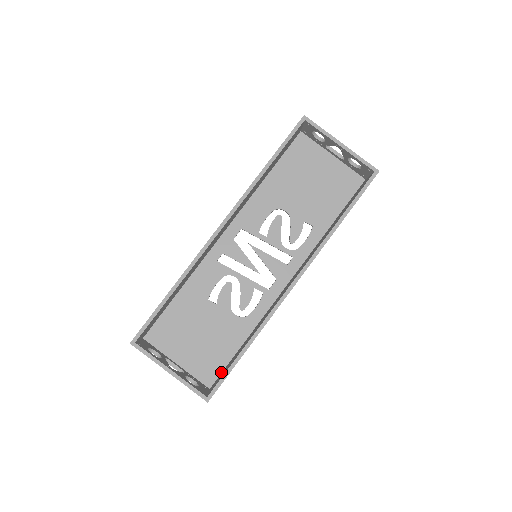
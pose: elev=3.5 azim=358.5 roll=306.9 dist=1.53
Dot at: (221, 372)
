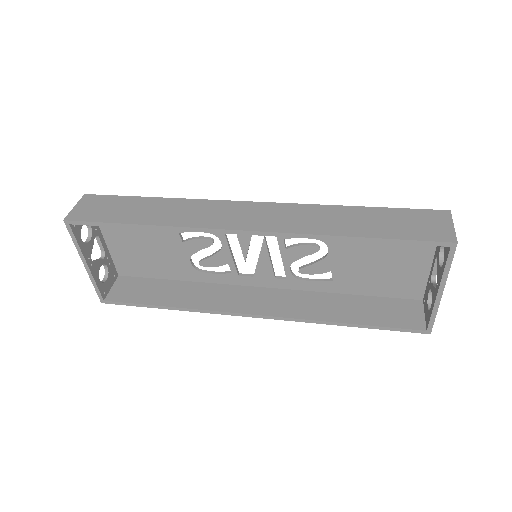
Dot at: (139, 276)
